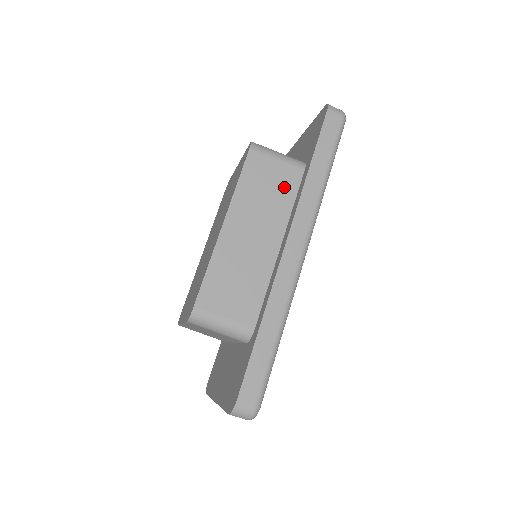
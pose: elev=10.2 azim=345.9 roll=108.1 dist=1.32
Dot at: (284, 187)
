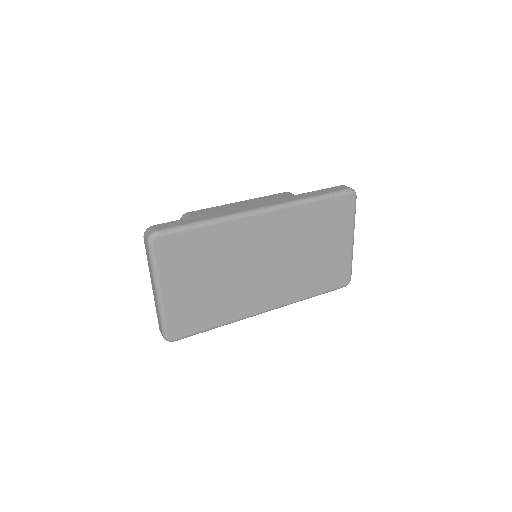
Dot at: occluded
